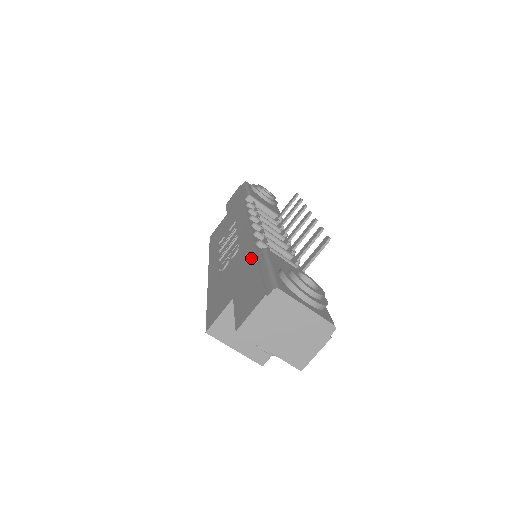
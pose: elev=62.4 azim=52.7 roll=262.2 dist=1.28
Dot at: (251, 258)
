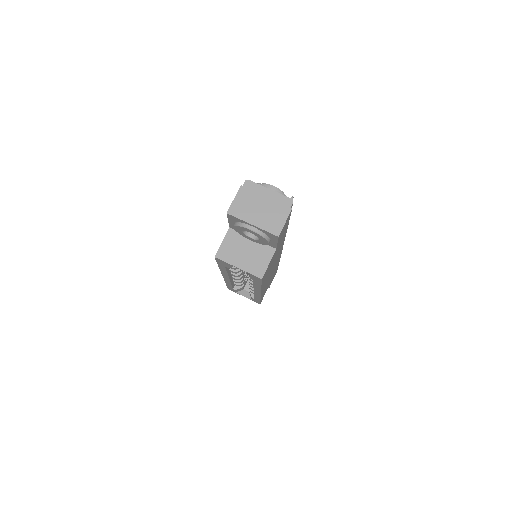
Dot at: occluded
